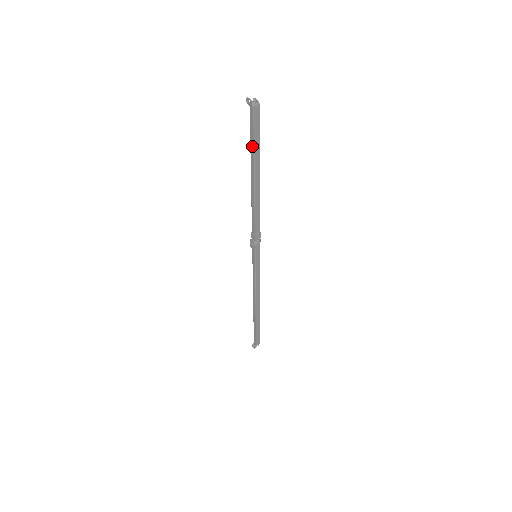
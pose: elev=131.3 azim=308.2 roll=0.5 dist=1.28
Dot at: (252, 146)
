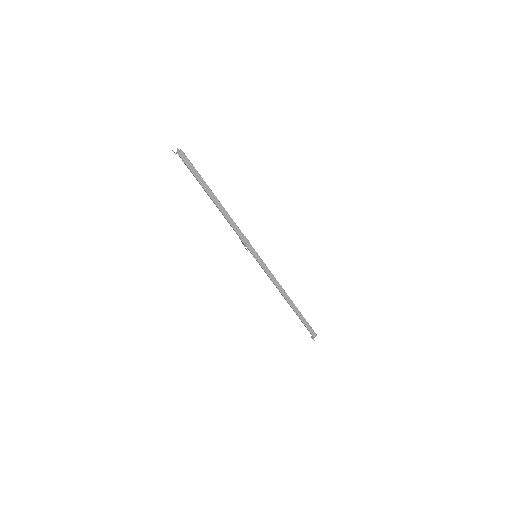
Dot at: occluded
